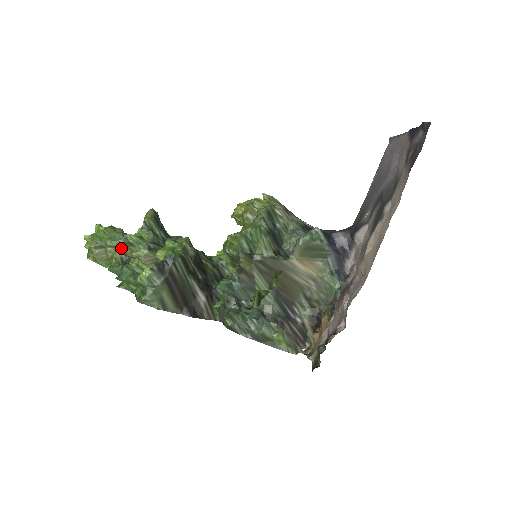
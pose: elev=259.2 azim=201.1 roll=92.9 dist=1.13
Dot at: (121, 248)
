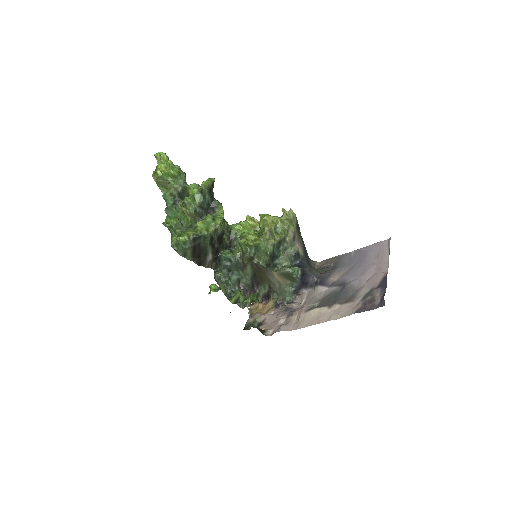
Dot at: (178, 192)
